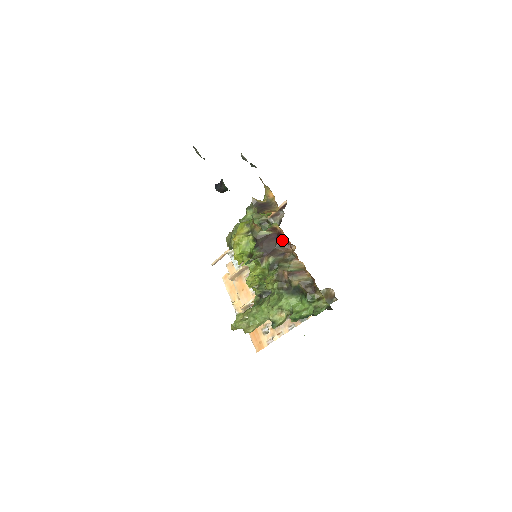
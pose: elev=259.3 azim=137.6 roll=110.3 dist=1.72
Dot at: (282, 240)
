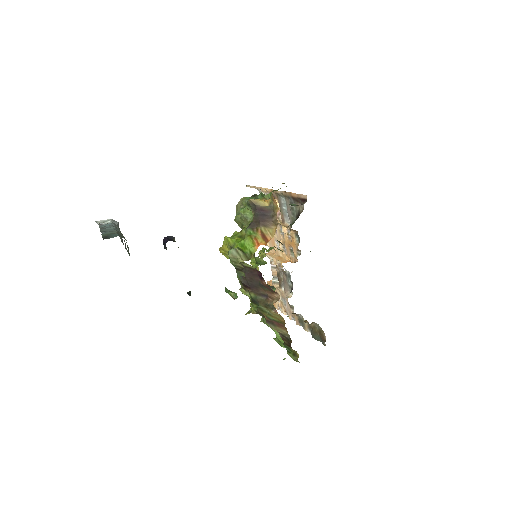
Dot at: (265, 284)
